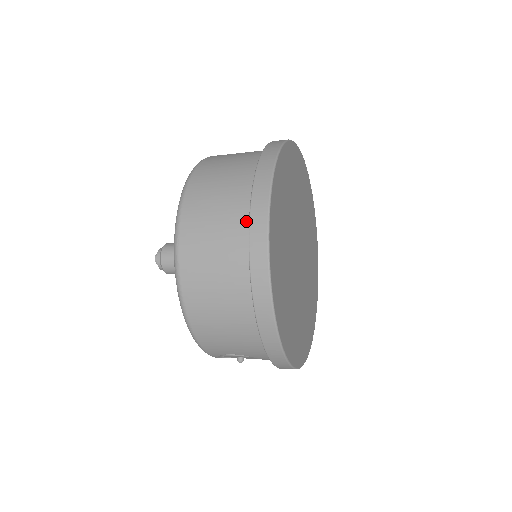
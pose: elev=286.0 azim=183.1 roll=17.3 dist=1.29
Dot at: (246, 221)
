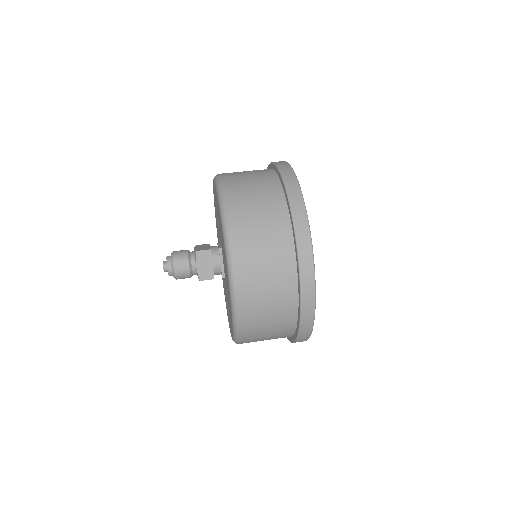
Dot at: (293, 276)
